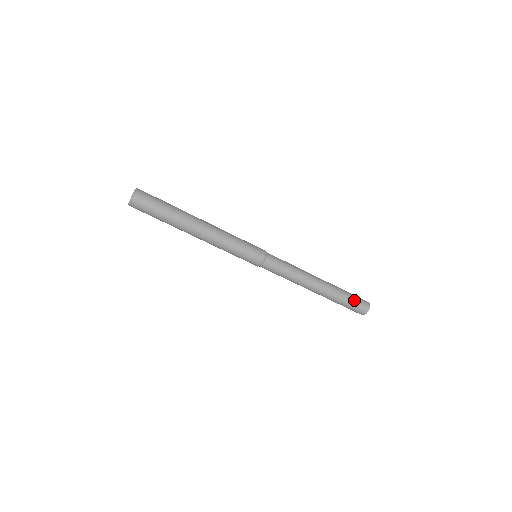
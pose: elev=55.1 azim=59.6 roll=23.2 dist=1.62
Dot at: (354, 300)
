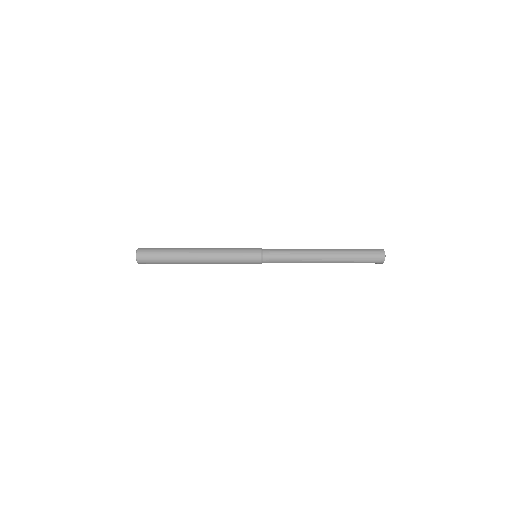
Dot at: (365, 255)
